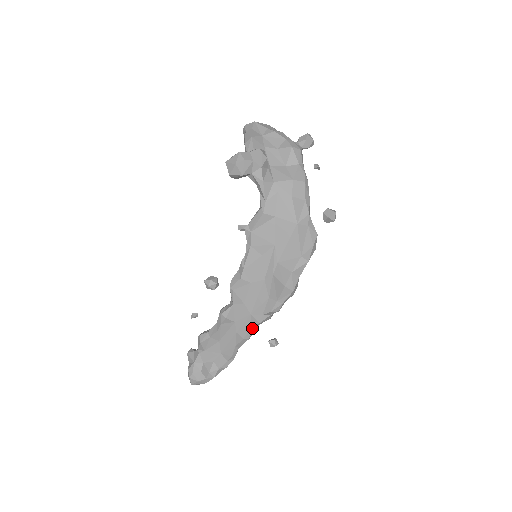
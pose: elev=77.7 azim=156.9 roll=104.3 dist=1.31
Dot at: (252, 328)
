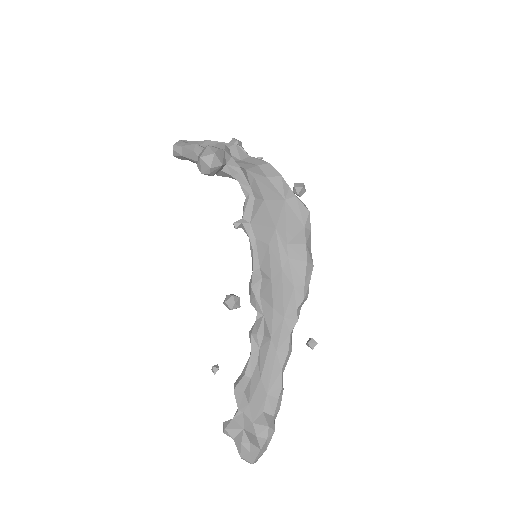
Dot at: (290, 334)
